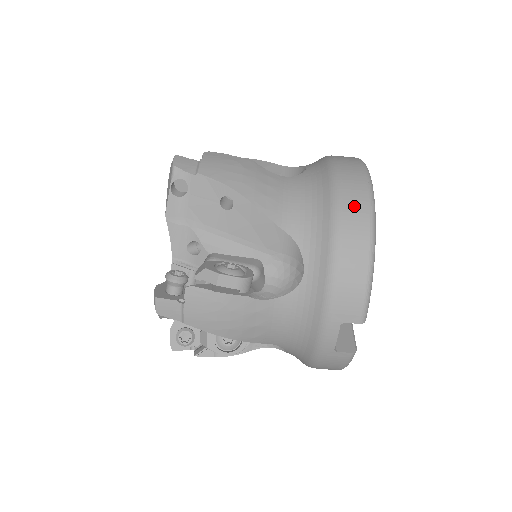
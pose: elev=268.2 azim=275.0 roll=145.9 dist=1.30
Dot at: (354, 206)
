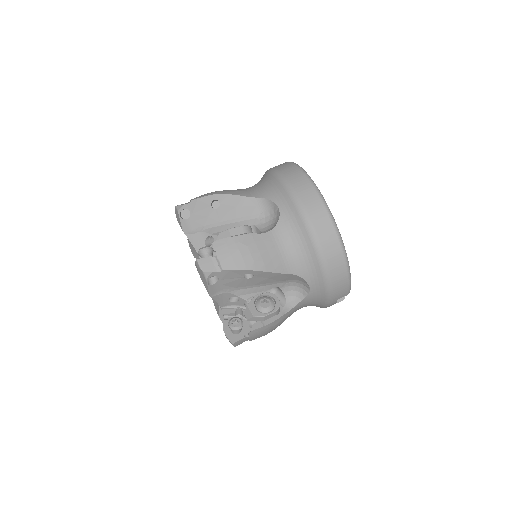
Dot at: (329, 244)
